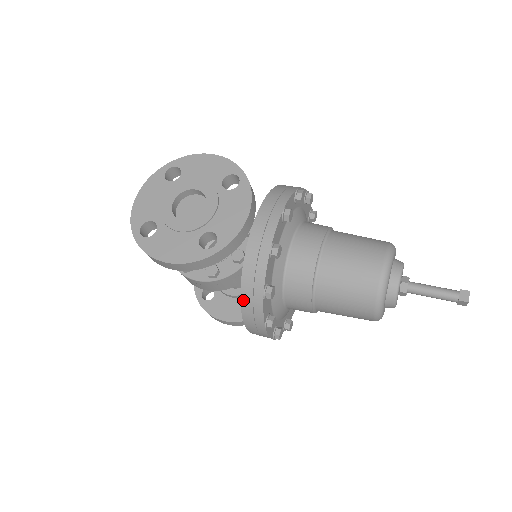
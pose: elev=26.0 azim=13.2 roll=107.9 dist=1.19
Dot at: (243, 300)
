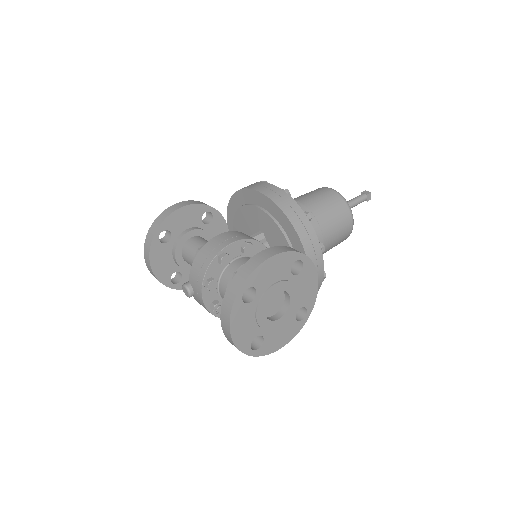
Dot at: occluded
